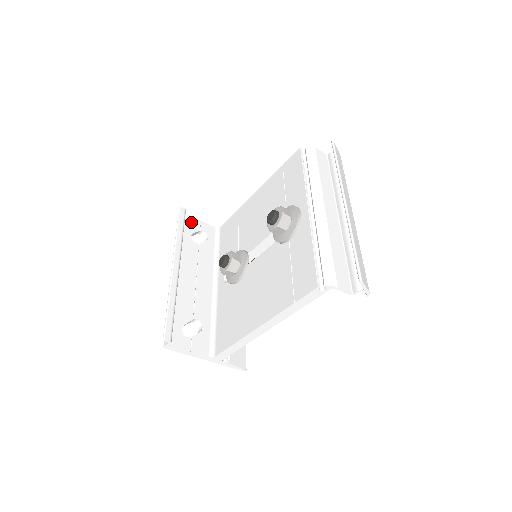
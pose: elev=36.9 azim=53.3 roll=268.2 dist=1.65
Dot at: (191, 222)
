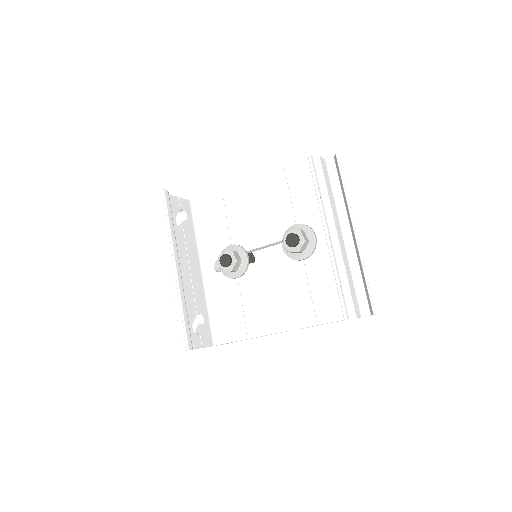
Dot at: (172, 202)
